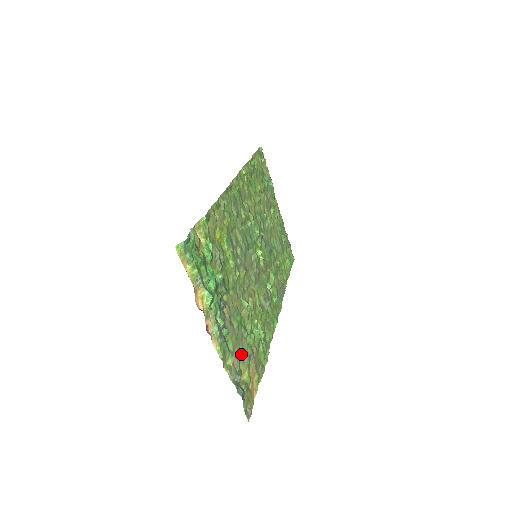
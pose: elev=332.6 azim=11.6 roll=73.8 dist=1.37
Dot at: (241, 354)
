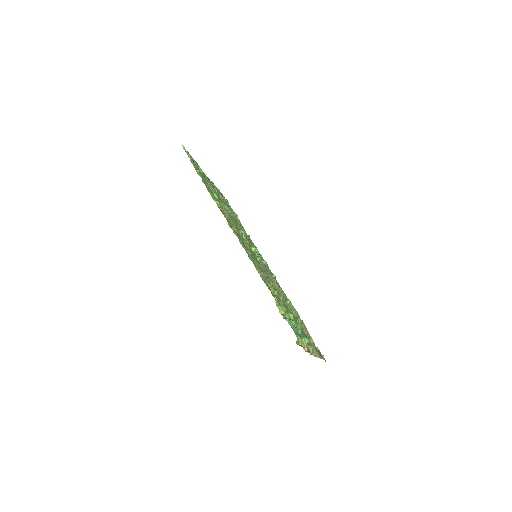
Dot at: (307, 336)
